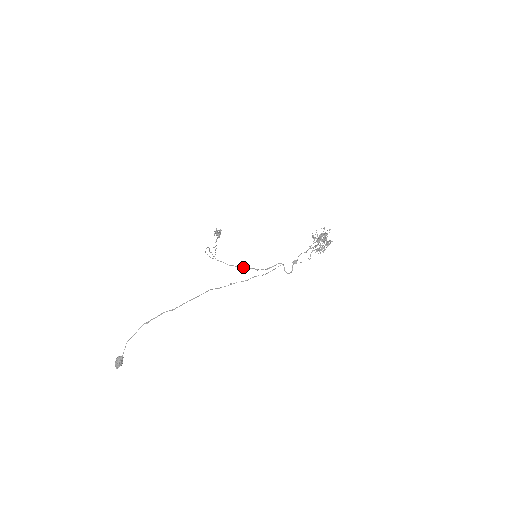
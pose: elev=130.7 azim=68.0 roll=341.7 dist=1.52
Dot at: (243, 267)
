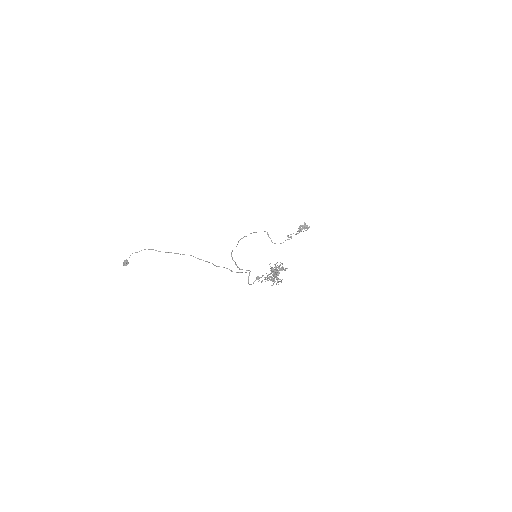
Dot at: occluded
